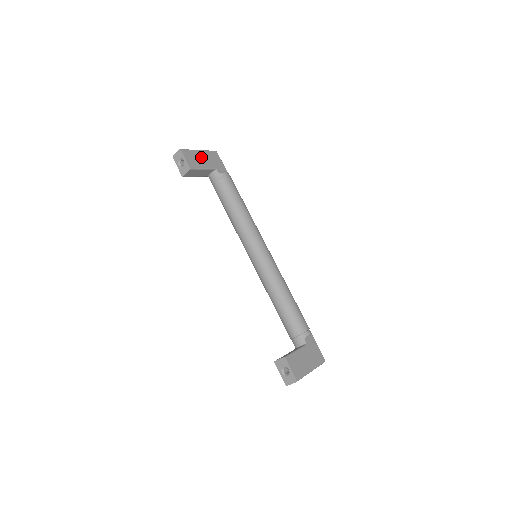
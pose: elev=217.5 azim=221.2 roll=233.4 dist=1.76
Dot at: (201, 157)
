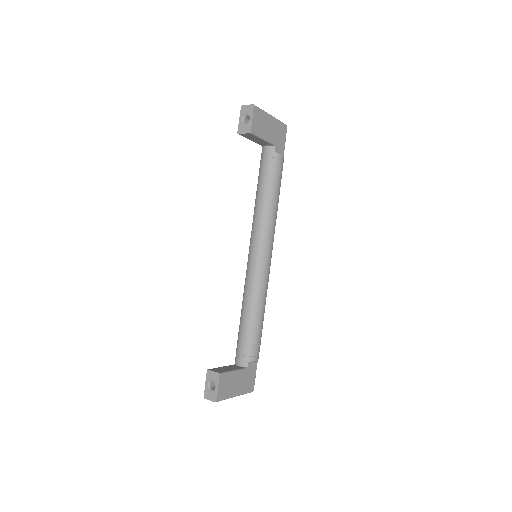
Dot at: (269, 125)
